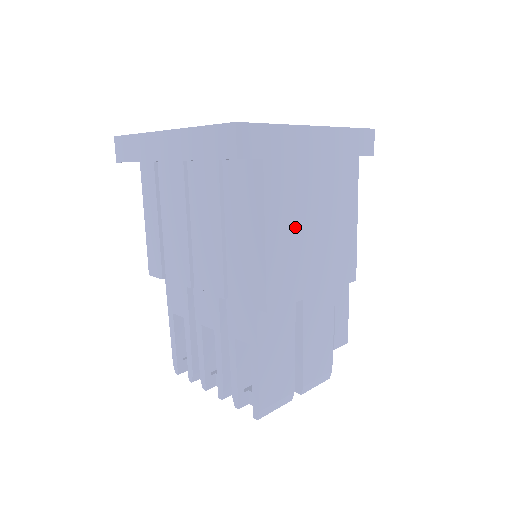
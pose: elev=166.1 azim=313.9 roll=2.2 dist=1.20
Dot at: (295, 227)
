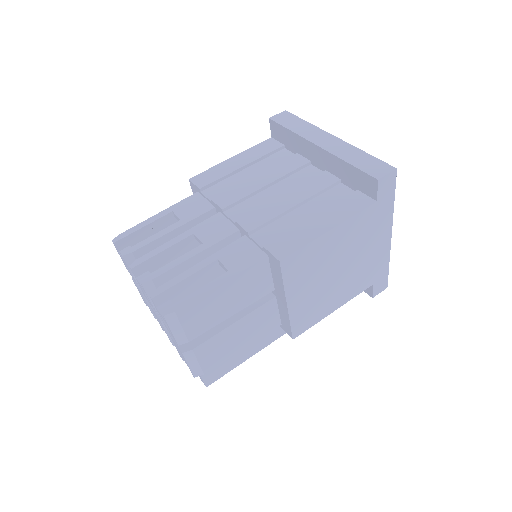
Dot at: (335, 254)
